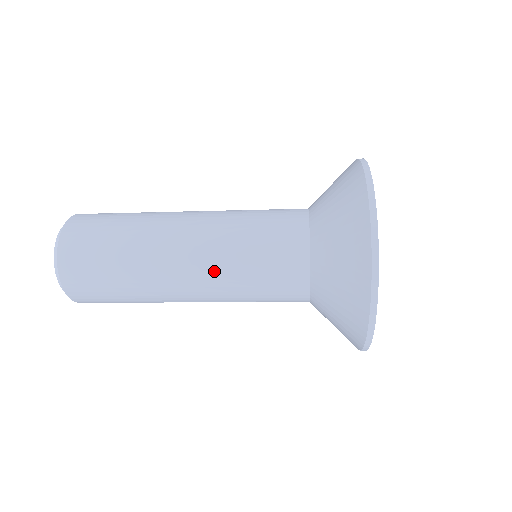
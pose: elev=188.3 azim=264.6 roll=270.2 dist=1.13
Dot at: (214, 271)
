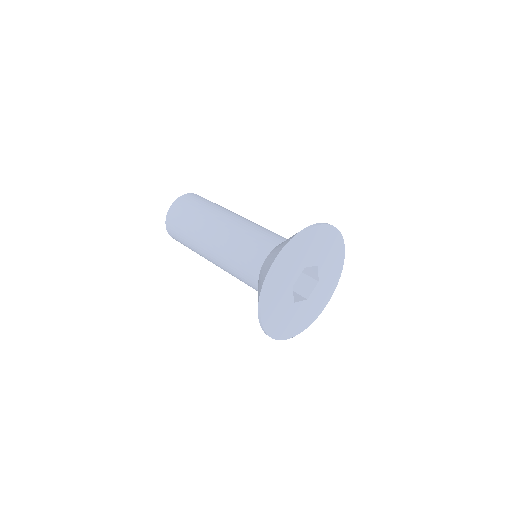
Dot at: occluded
